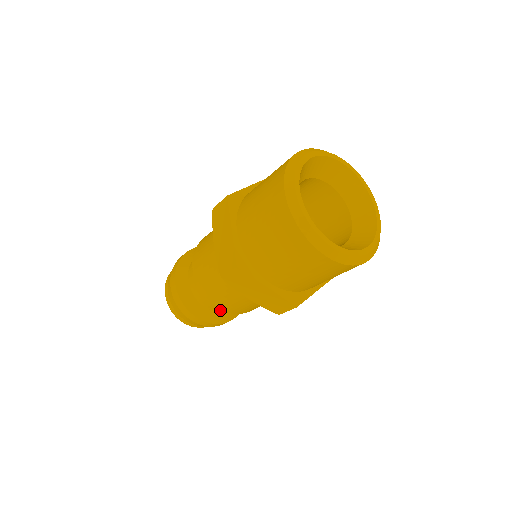
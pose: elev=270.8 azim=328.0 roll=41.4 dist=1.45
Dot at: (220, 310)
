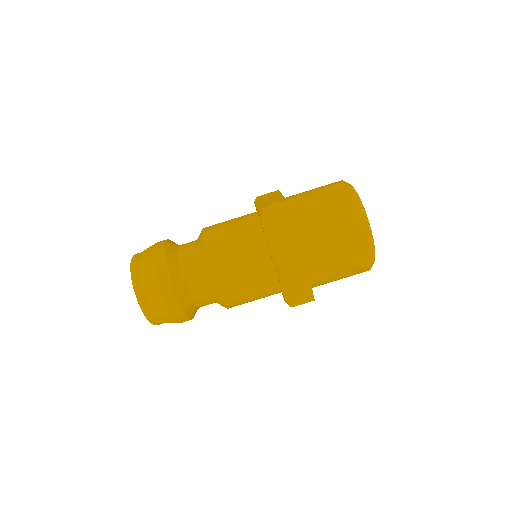
Dot at: (202, 305)
